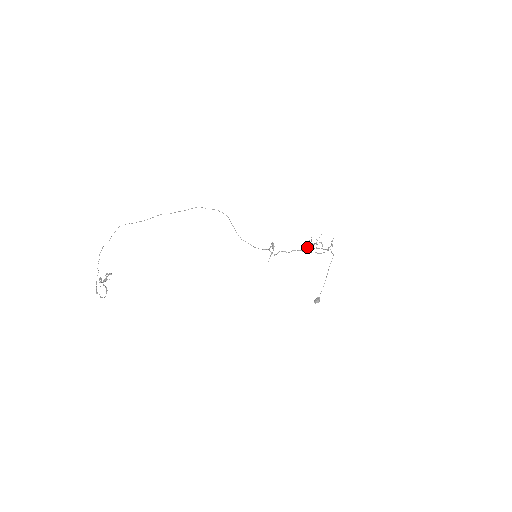
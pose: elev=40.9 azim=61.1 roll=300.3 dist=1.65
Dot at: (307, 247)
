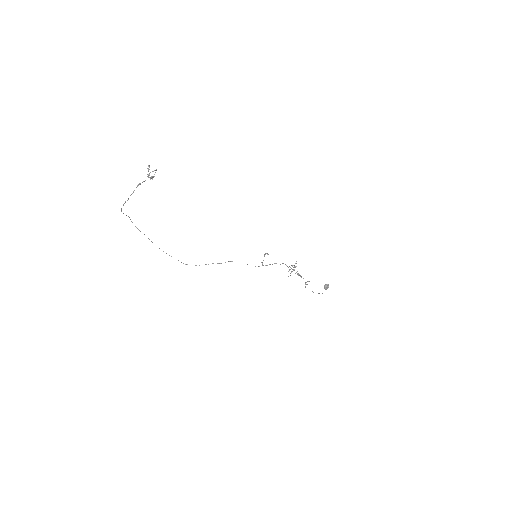
Dot at: (290, 273)
